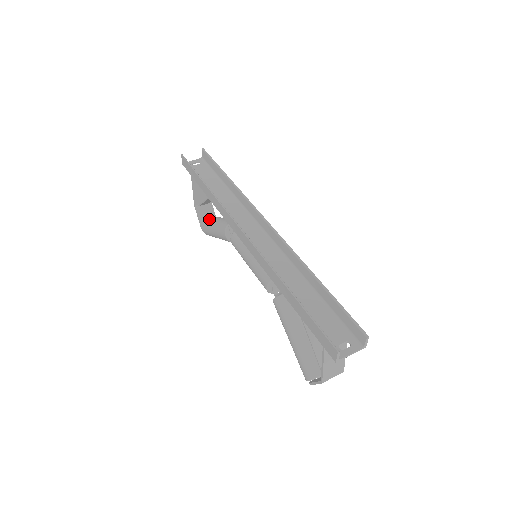
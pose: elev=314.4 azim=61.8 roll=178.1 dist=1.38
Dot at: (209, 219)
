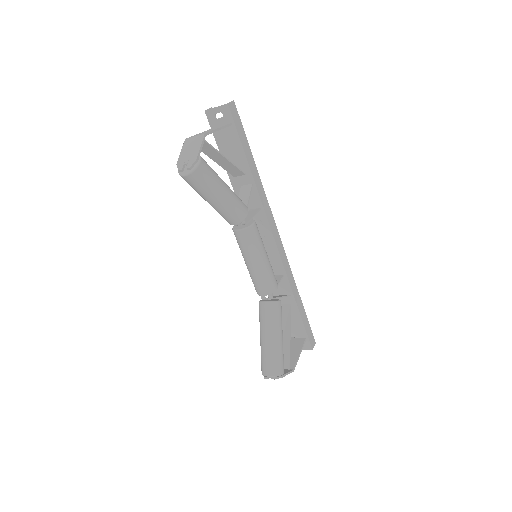
Dot at: occluded
